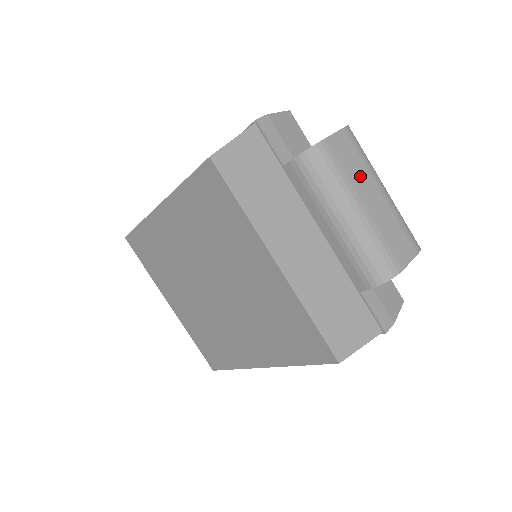
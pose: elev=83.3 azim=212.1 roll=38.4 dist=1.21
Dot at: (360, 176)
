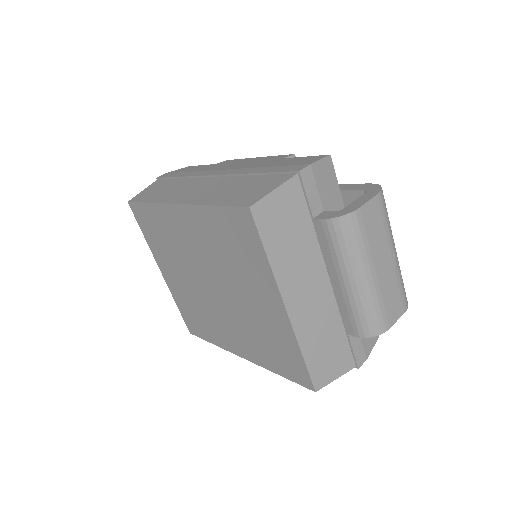
Dot at: (379, 243)
